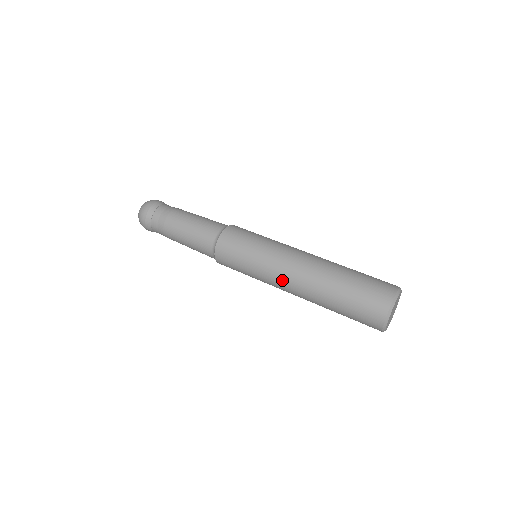
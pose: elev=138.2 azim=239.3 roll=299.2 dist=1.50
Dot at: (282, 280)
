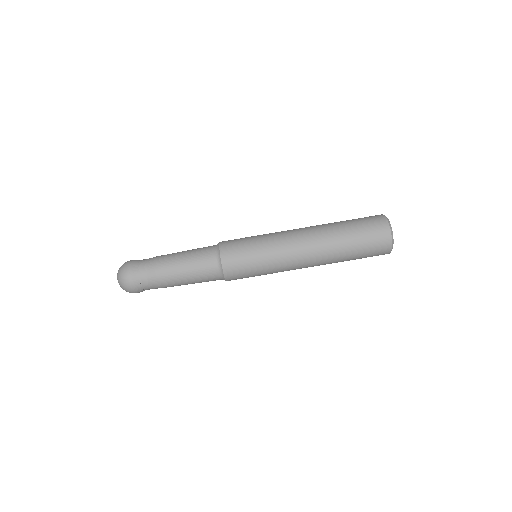
Dot at: (297, 268)
